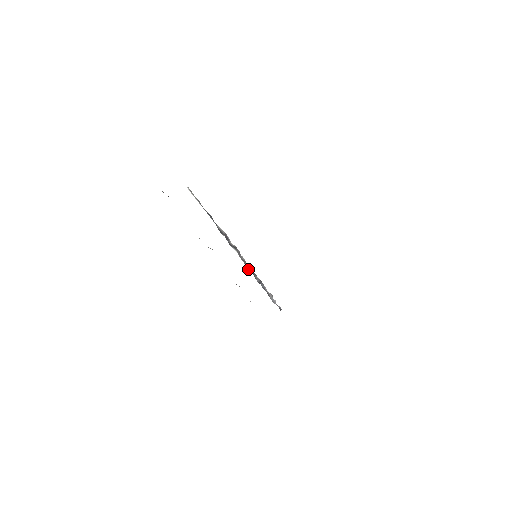
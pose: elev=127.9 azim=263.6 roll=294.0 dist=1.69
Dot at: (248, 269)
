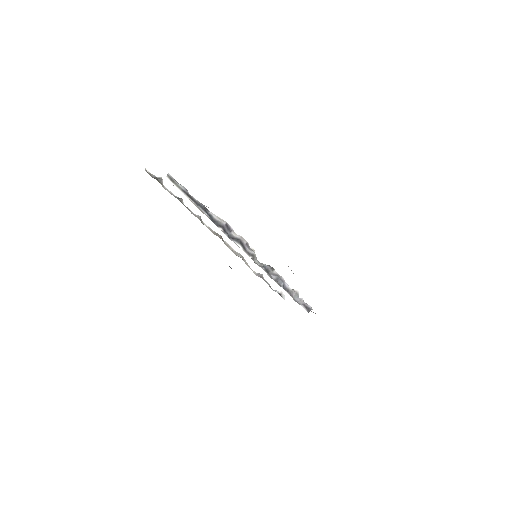
Dot at: (259, 264)
